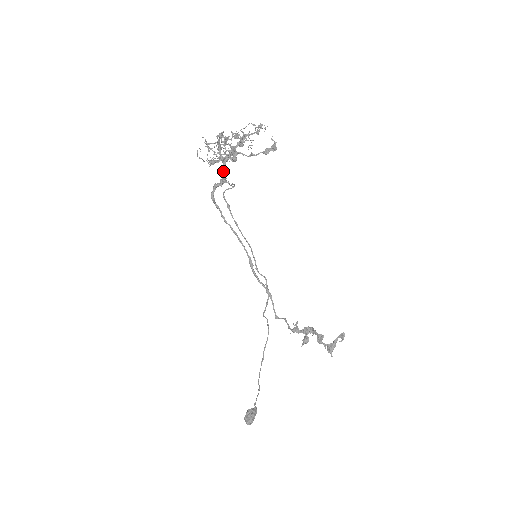
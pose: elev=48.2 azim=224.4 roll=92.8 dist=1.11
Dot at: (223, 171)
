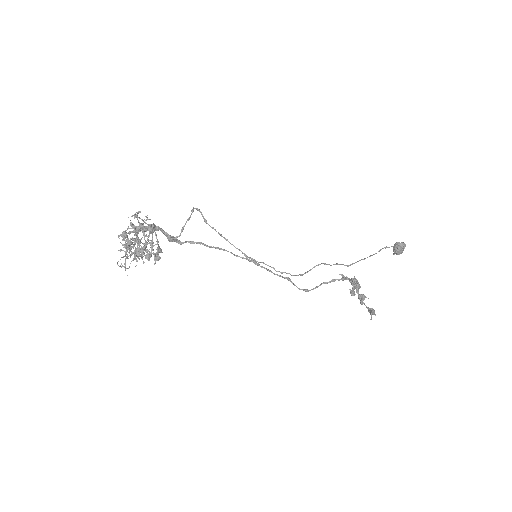
Dot at: (163, 231)
